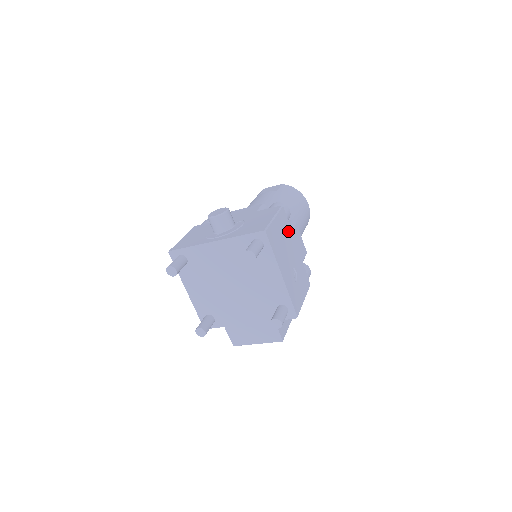
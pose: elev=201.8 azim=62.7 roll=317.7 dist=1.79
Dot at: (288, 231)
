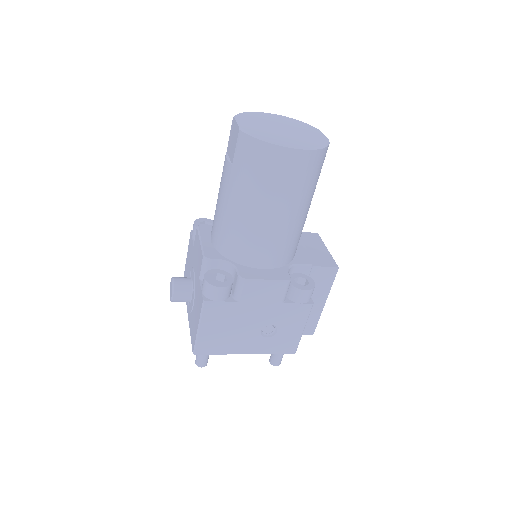
Dot at: (232, 310)
